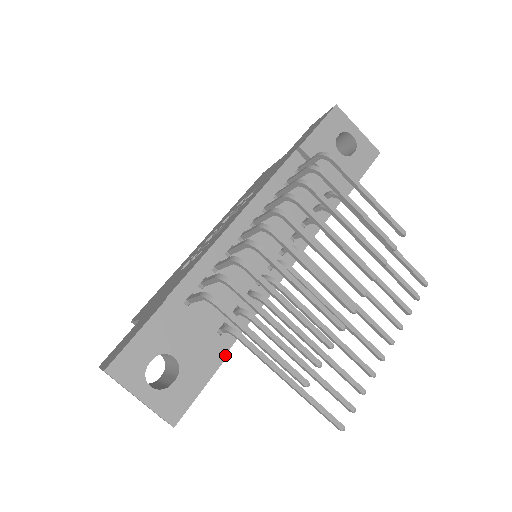
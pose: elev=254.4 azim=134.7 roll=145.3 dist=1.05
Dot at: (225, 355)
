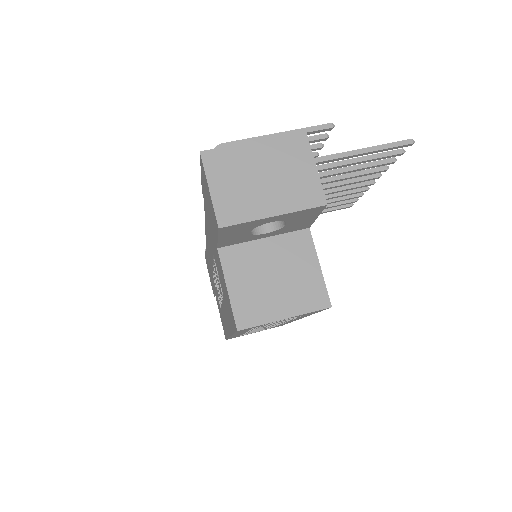
Dot at: occluded
